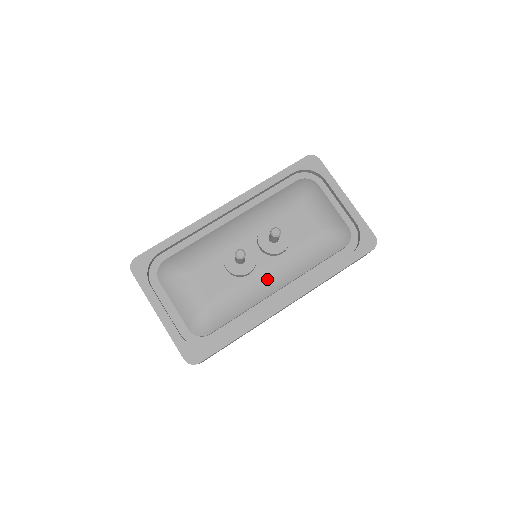
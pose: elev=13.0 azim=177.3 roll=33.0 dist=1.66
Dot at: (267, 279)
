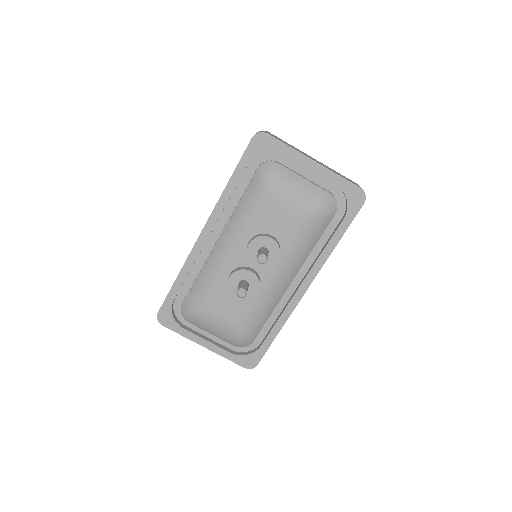
Dot at: (276, 284)
